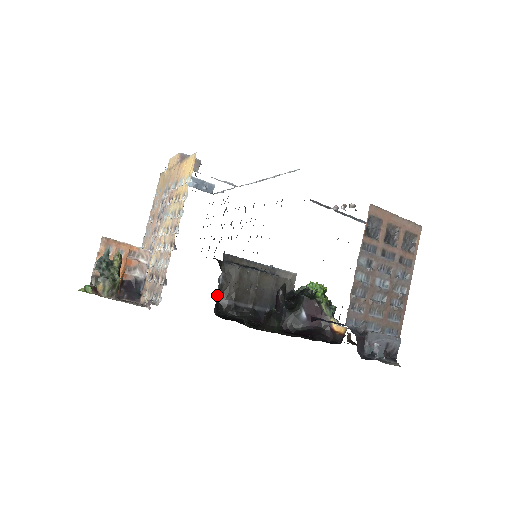
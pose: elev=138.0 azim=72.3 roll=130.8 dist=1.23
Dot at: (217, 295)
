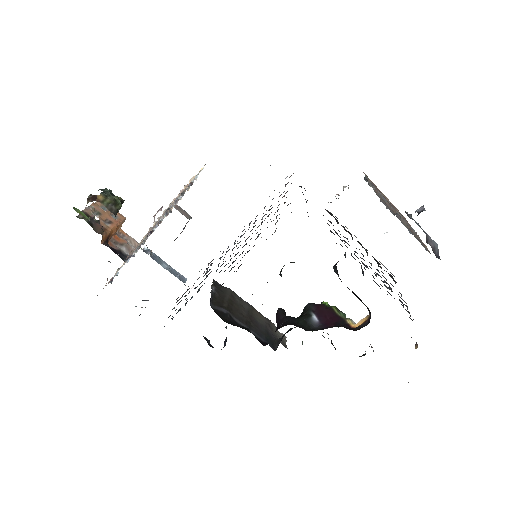
Dot at: occluded
